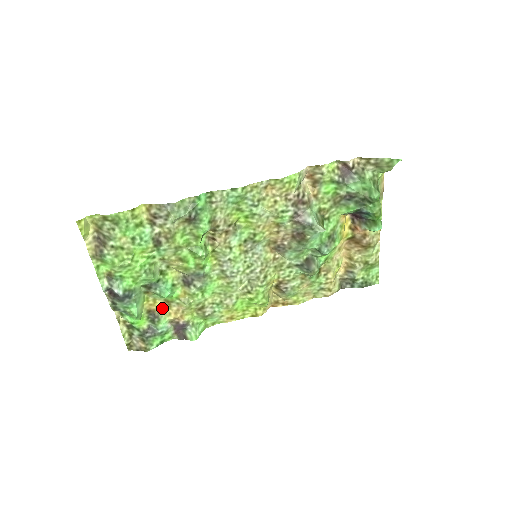
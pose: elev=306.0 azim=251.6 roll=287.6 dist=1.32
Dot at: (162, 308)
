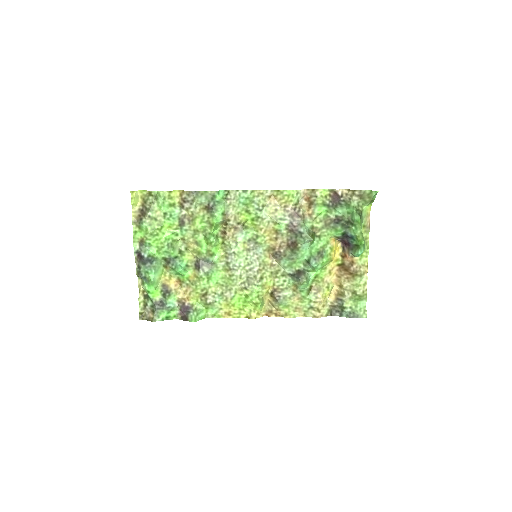
Dot at: (175, 286)
